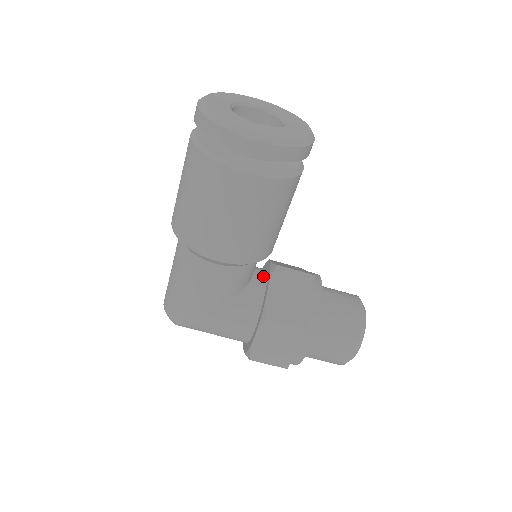
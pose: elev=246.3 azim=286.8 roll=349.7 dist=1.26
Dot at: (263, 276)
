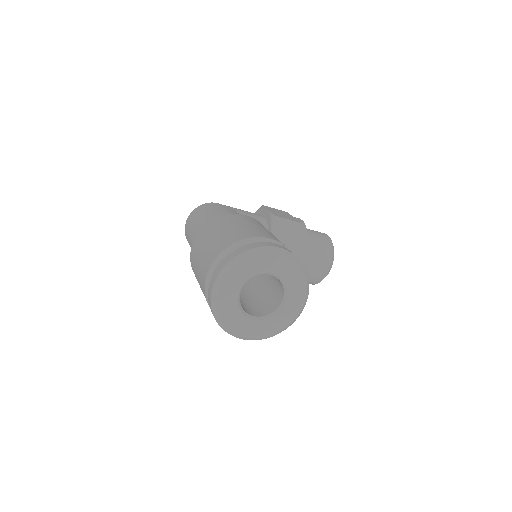
Dot at: occluded
